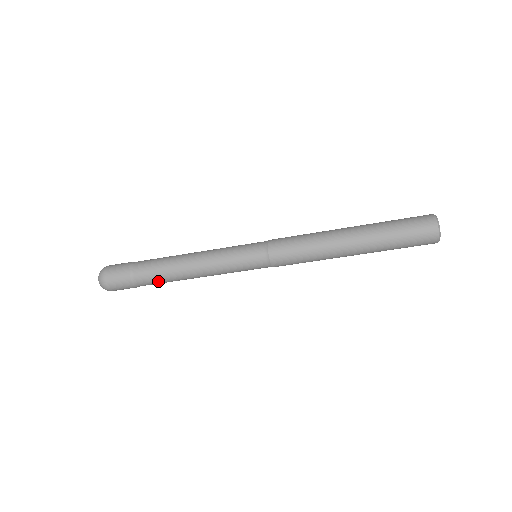
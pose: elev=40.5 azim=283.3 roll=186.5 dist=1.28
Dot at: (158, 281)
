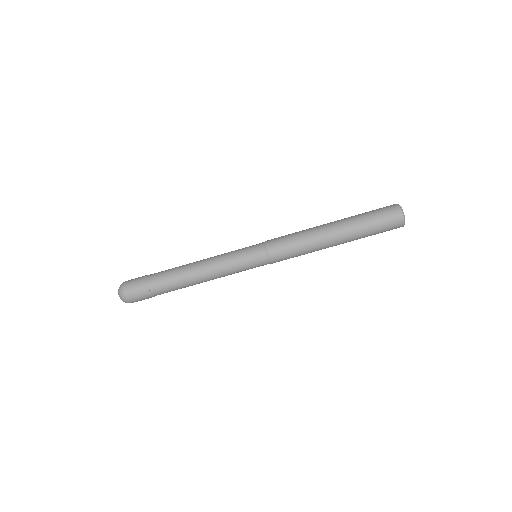
Dot at: (173, 287)
